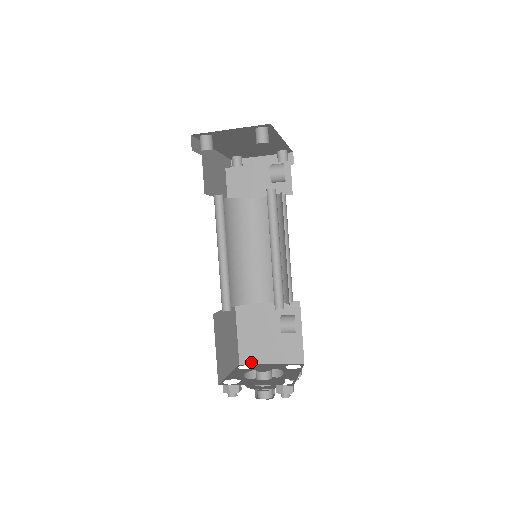
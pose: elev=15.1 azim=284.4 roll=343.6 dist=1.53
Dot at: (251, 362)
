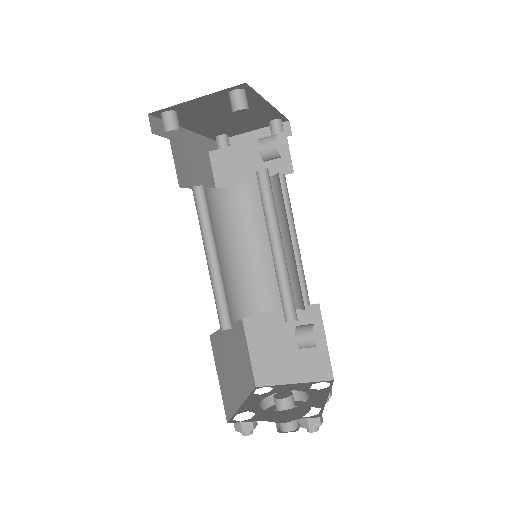
Dot at: (269, 383)
